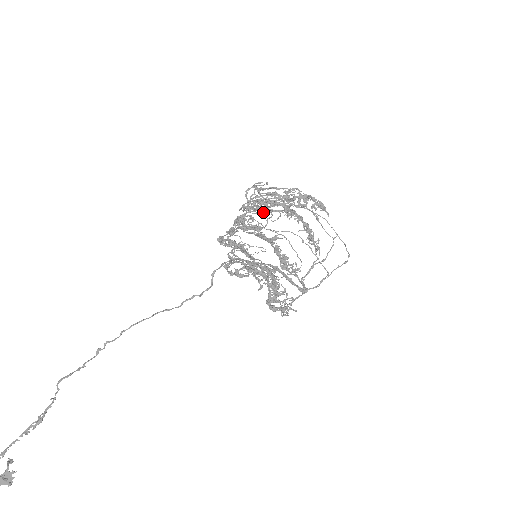
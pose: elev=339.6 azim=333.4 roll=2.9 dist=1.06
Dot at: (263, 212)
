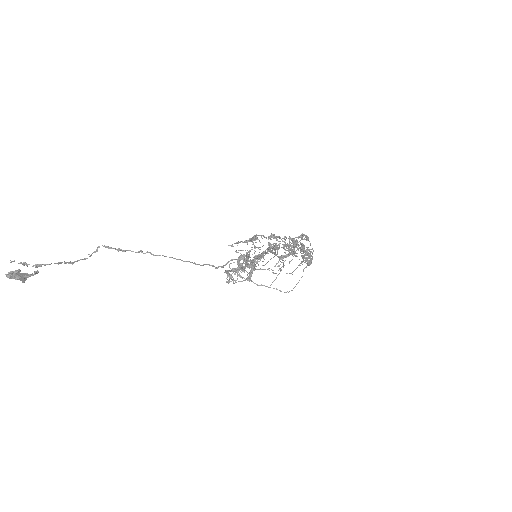
Dot at: (288, 250)
